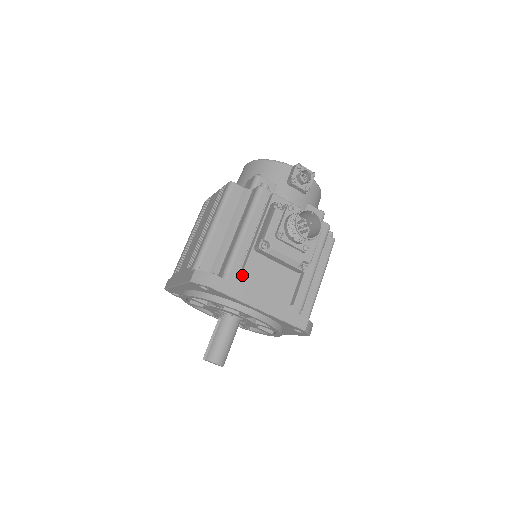
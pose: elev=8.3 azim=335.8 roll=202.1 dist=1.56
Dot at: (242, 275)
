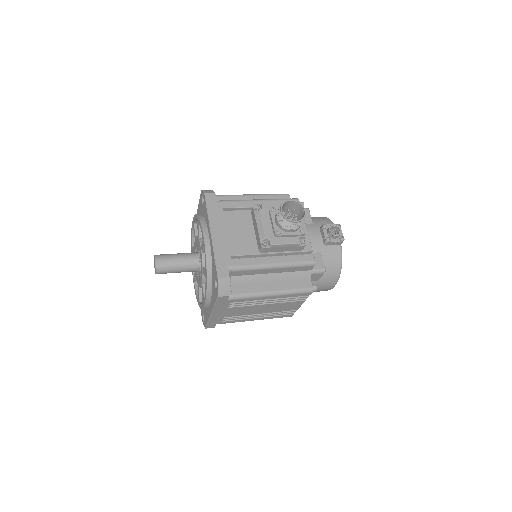
Dot at: (228, 211)
